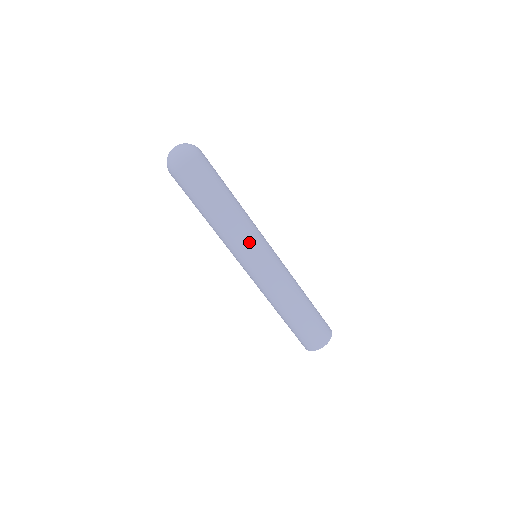
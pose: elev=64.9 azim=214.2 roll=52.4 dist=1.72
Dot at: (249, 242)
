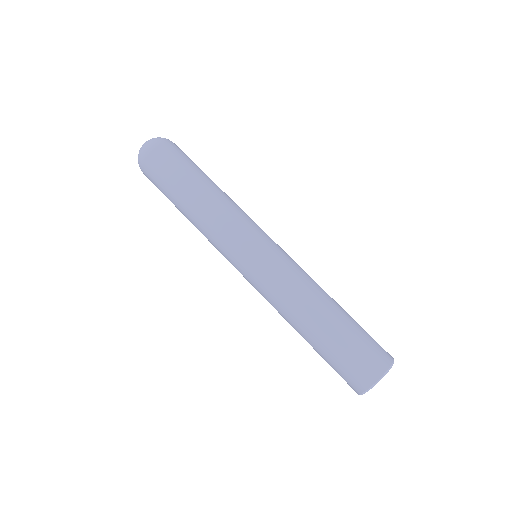
Dot at: (250, 219)
